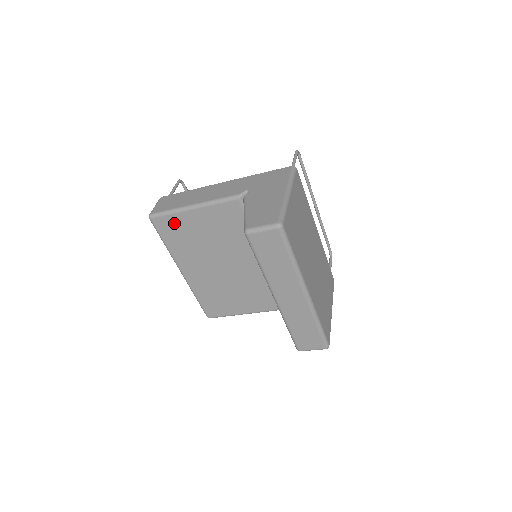
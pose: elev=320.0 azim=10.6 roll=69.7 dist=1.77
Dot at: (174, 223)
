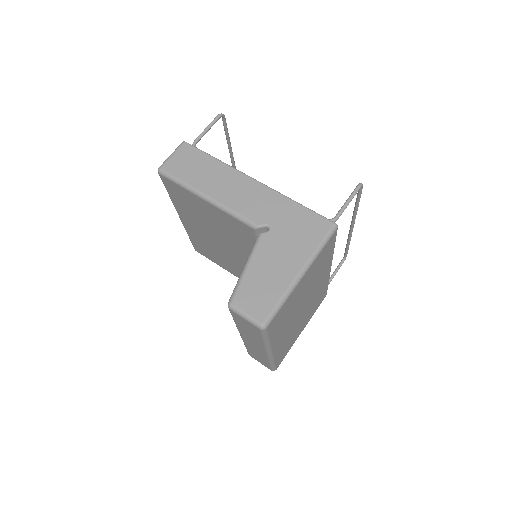
Dot at: (182, 192)
